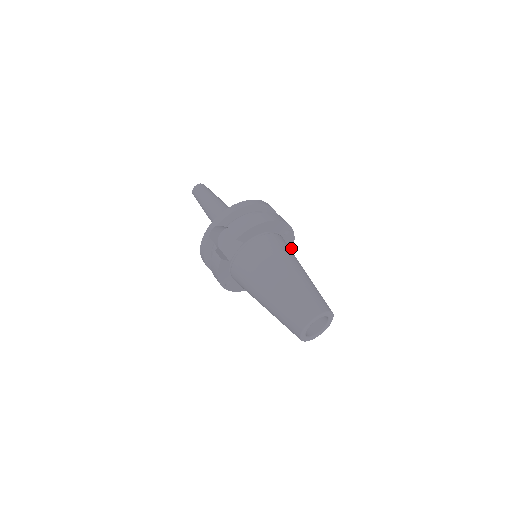
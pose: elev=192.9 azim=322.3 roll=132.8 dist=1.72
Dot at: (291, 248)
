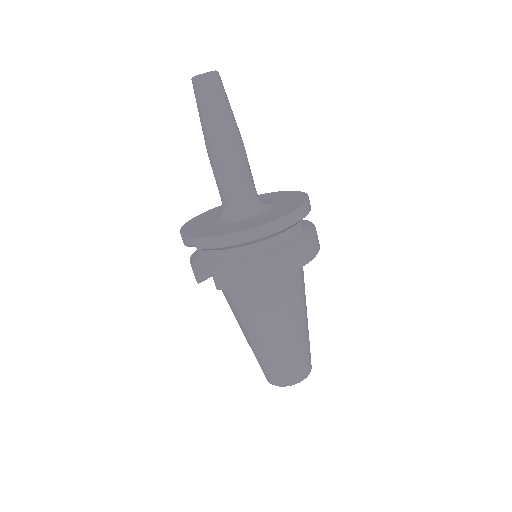
Dot at: occluded
